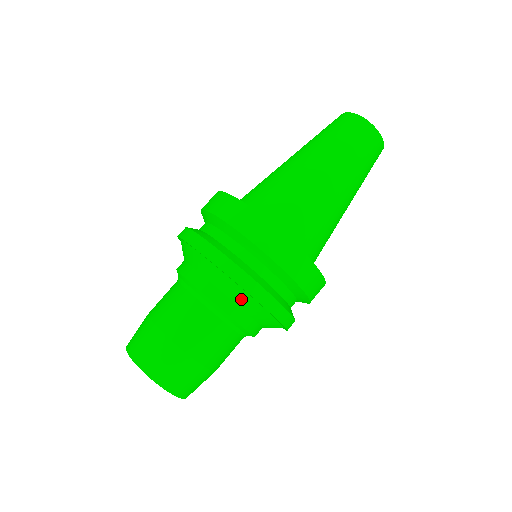
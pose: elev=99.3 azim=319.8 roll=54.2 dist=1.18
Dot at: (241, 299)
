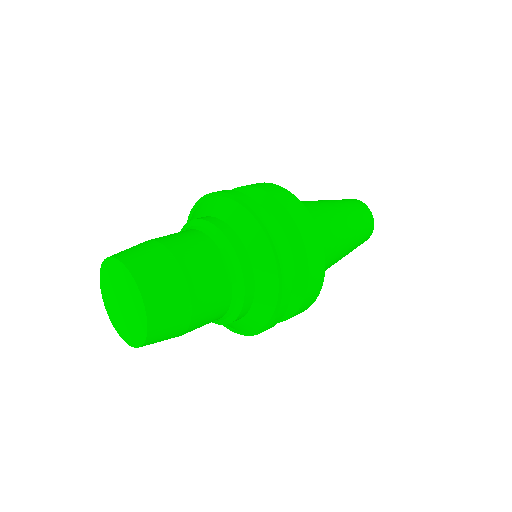
Dot at: (230, 213)
